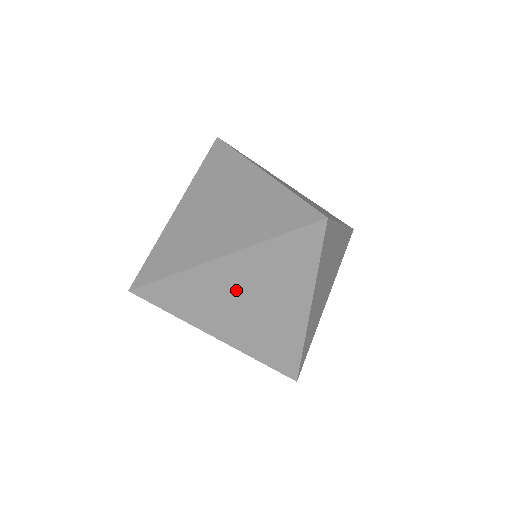
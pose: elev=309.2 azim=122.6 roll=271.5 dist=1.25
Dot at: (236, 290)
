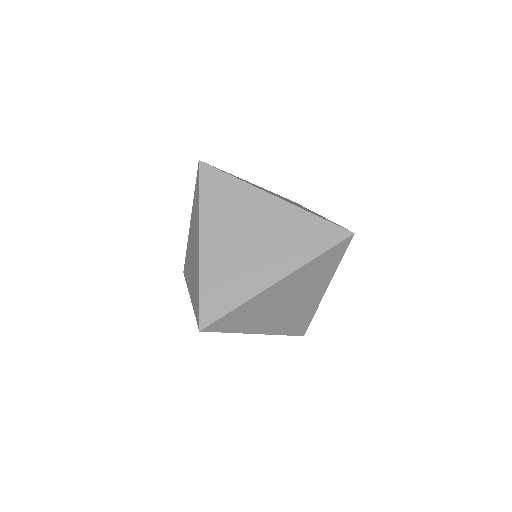
Dot at: occluded
